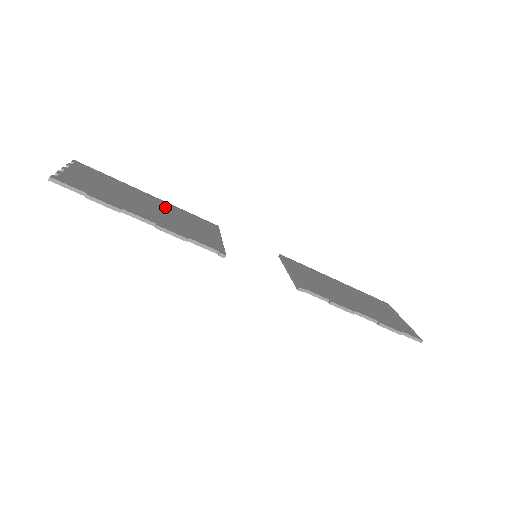
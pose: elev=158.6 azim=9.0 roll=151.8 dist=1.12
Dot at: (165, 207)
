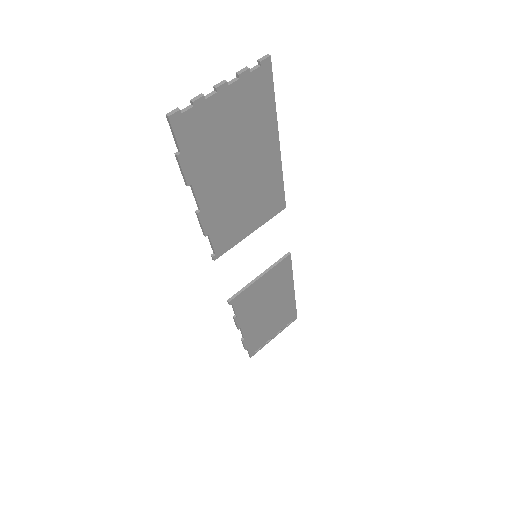
Dot at: (262, 174)
